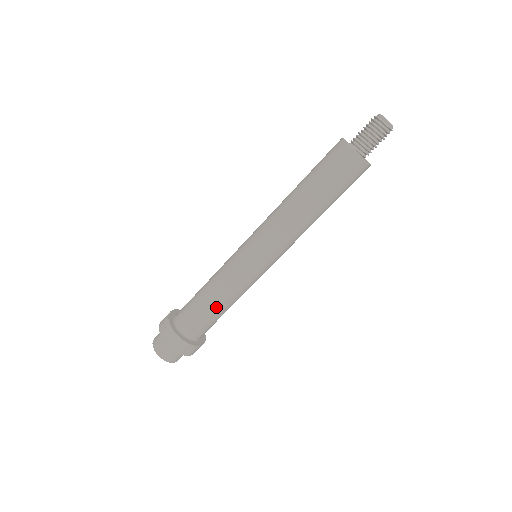
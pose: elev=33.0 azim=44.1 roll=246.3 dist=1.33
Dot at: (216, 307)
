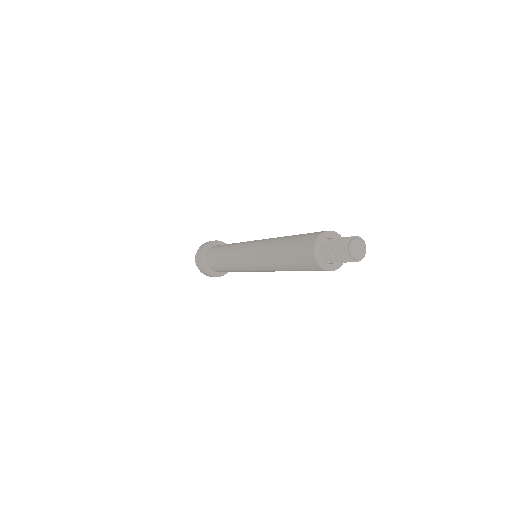
Dot at: (230, 271)
